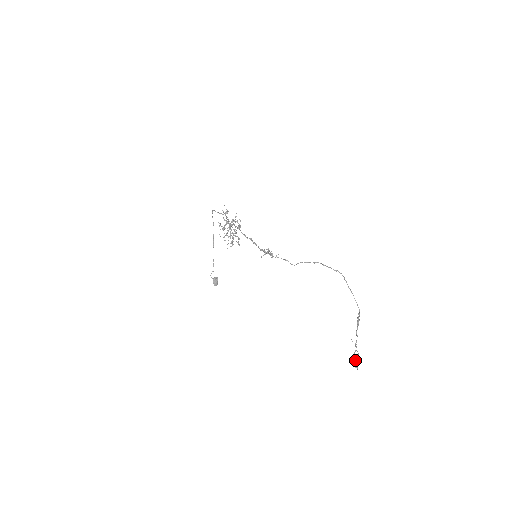
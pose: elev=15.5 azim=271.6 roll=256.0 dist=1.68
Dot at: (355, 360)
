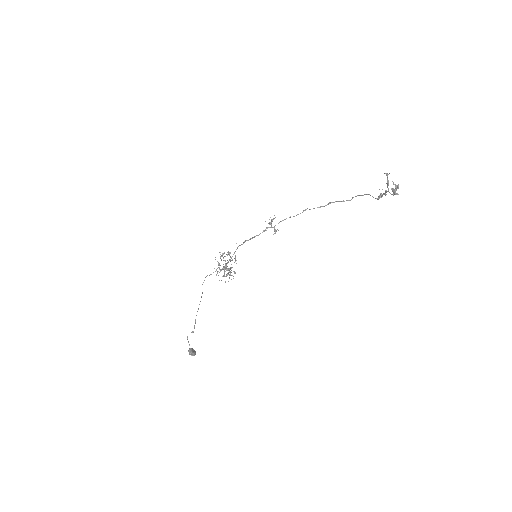
Dot at: (392, 191)
